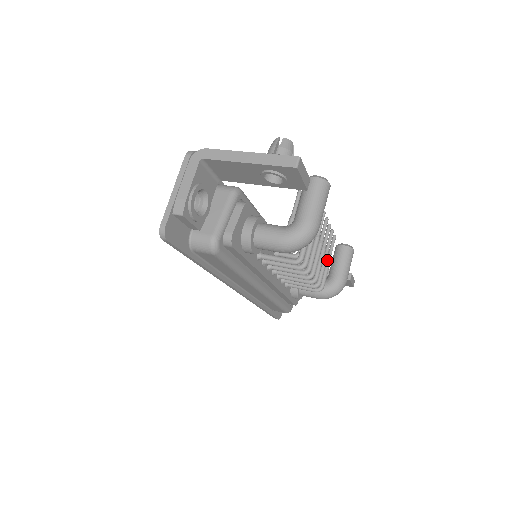
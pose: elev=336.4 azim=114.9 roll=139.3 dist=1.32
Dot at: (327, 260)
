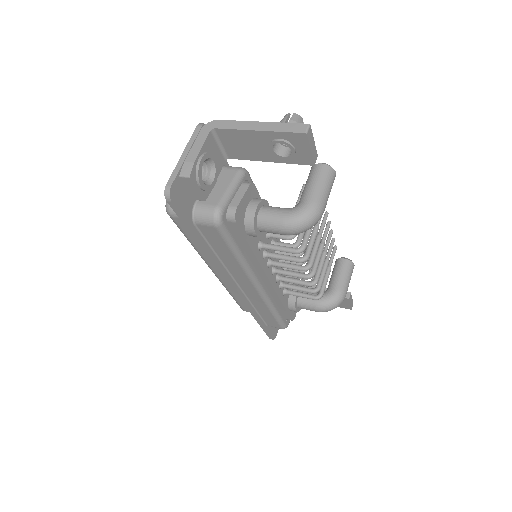
Dot at: (327, 268)
